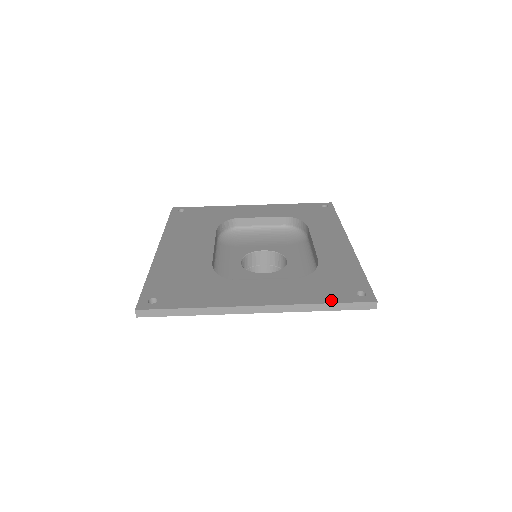
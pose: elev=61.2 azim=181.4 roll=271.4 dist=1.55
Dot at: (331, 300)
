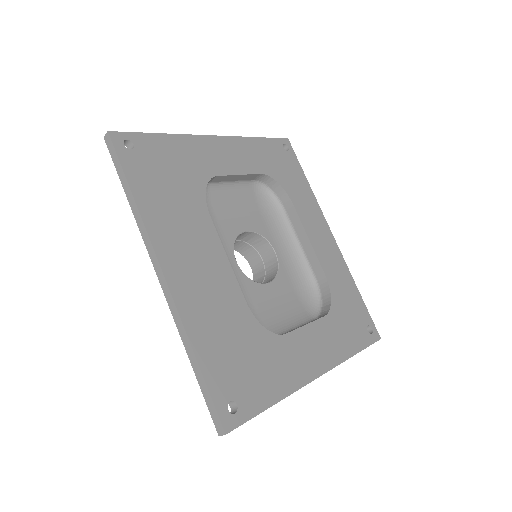
Dot at: (359, 347)
